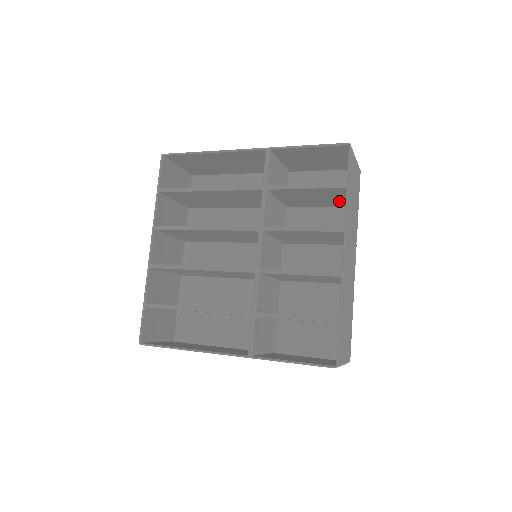
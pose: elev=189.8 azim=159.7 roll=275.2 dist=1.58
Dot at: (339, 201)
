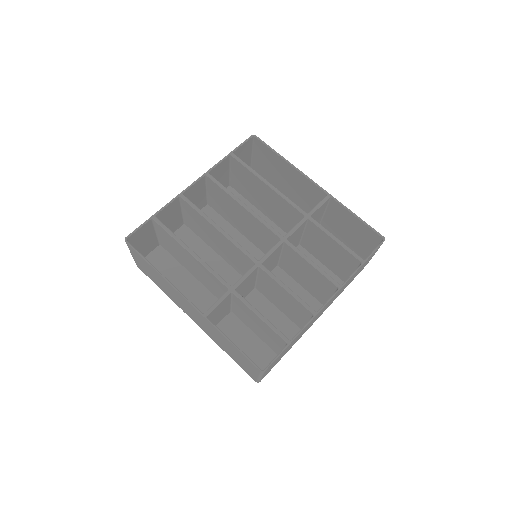
Dot at: (342, 270)
